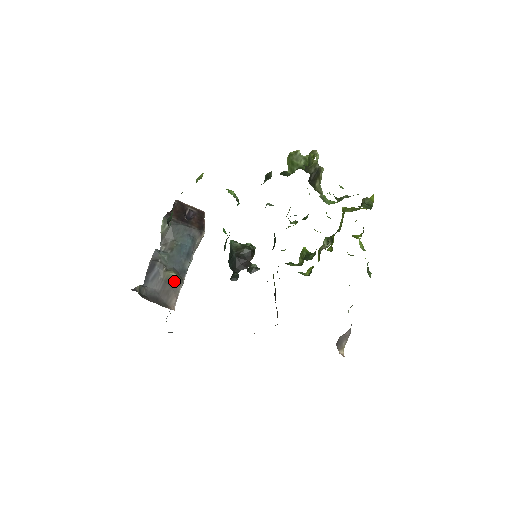
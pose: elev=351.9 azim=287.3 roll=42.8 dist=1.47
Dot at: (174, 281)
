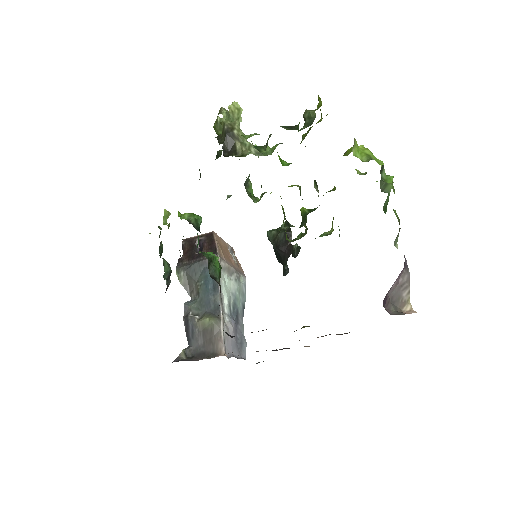
Dot at: (211, 326)
